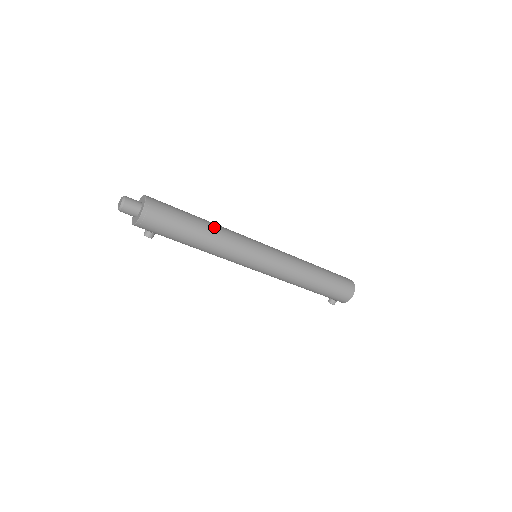
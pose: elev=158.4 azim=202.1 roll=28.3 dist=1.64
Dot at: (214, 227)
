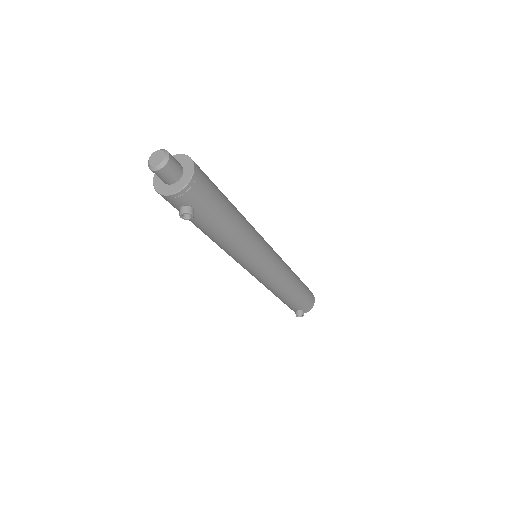
Dot at: occluded
